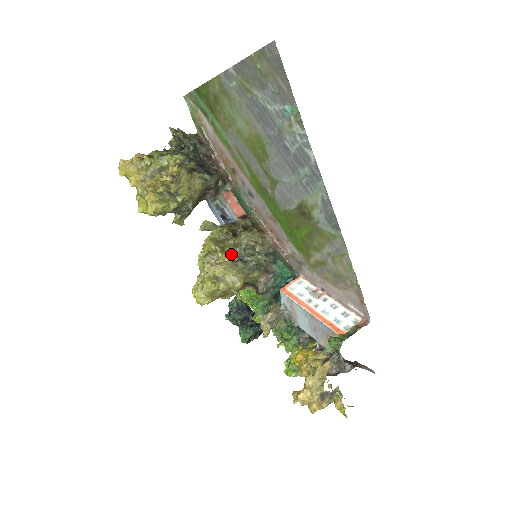
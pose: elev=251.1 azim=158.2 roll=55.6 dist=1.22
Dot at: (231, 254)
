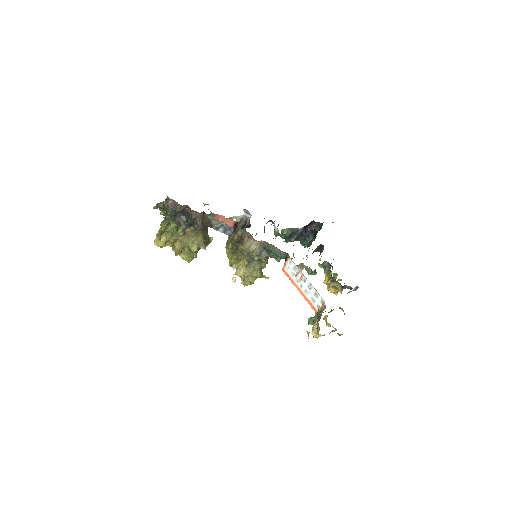
Dot at: (243, 259)
